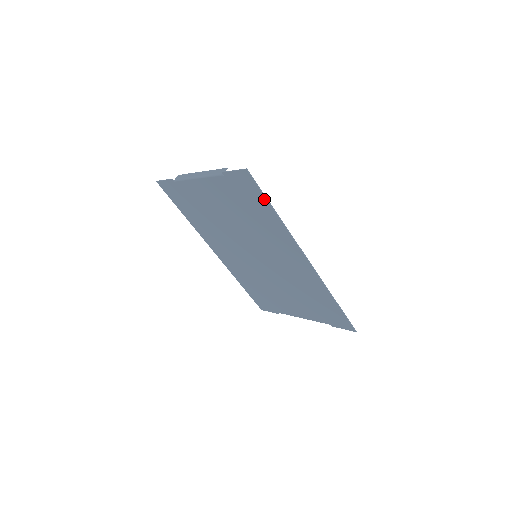
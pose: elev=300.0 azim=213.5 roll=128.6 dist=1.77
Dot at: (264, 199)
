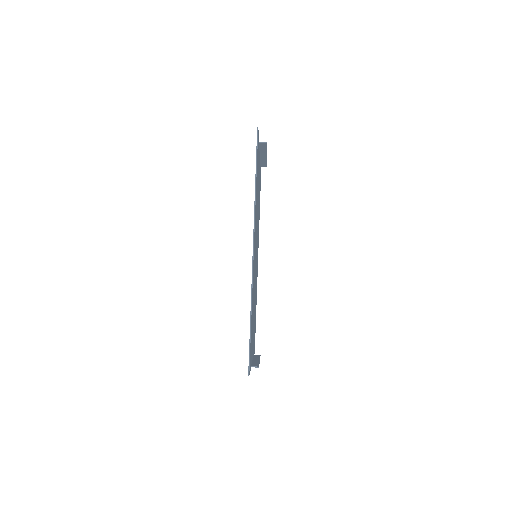
Dot at: (256, 163)
